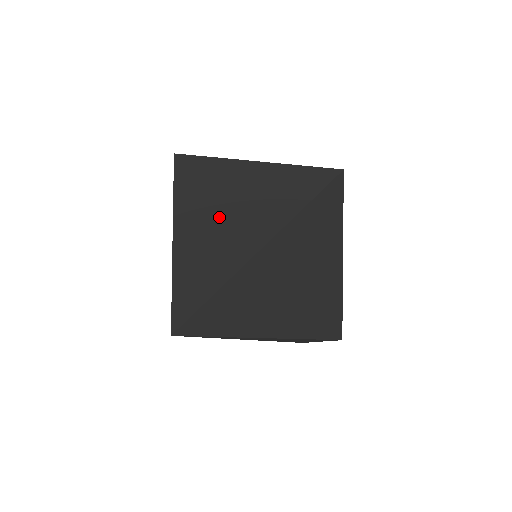
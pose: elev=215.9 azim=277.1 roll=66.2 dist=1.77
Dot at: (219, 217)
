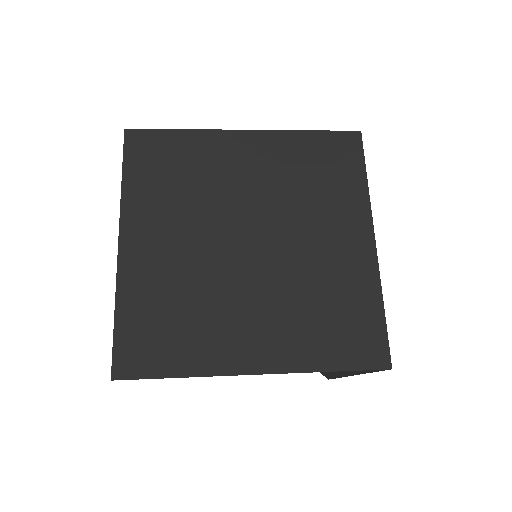
Dot at: occluded
